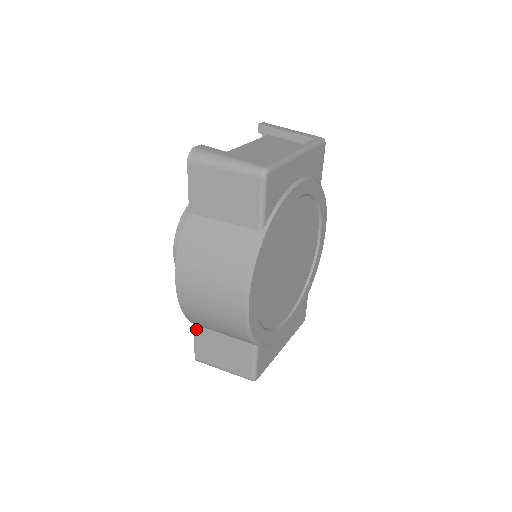
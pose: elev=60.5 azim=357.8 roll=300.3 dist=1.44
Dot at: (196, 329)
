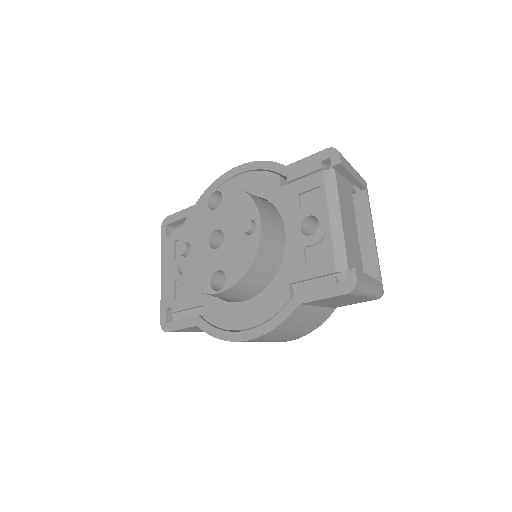
Dot at: occluded
